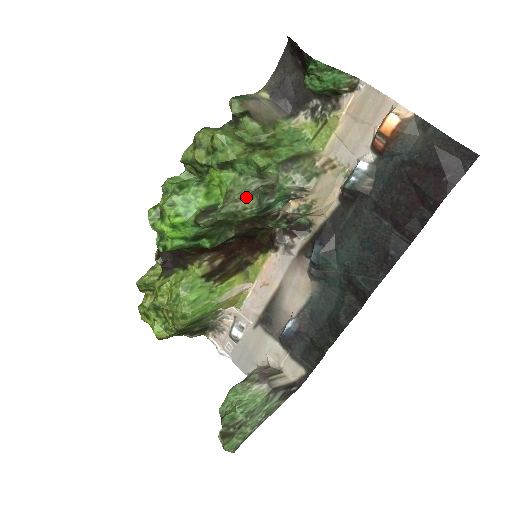
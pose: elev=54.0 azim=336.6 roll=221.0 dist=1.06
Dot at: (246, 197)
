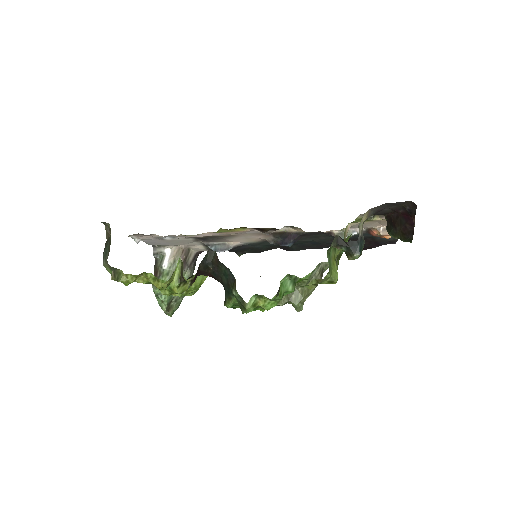
Dot at: (313, 290)
